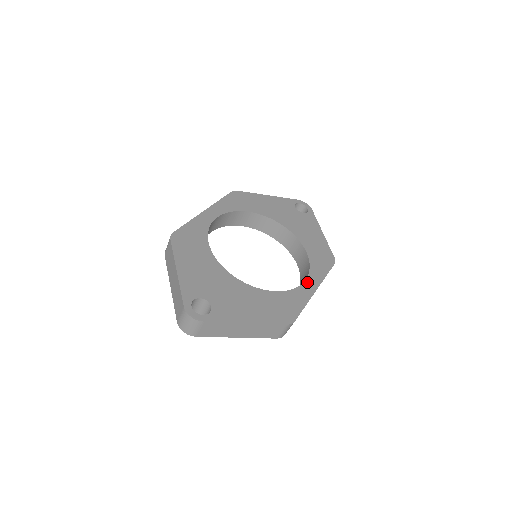
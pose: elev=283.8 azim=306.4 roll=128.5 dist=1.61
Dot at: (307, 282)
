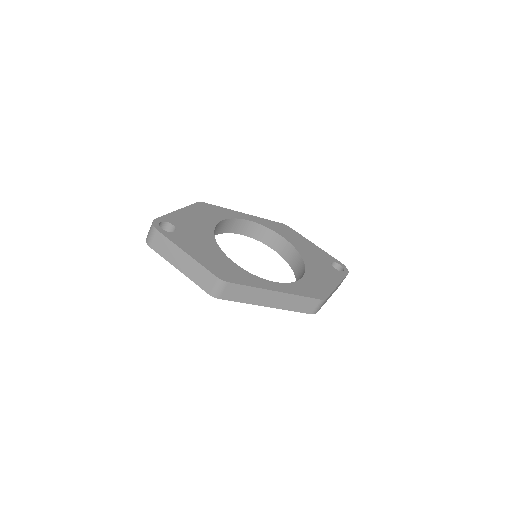
Dot at: (275, 283)
